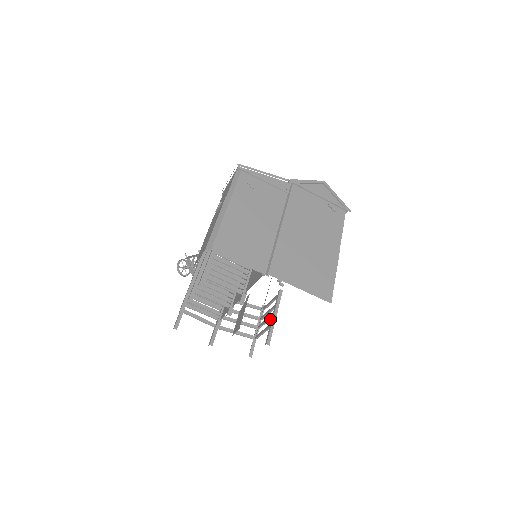
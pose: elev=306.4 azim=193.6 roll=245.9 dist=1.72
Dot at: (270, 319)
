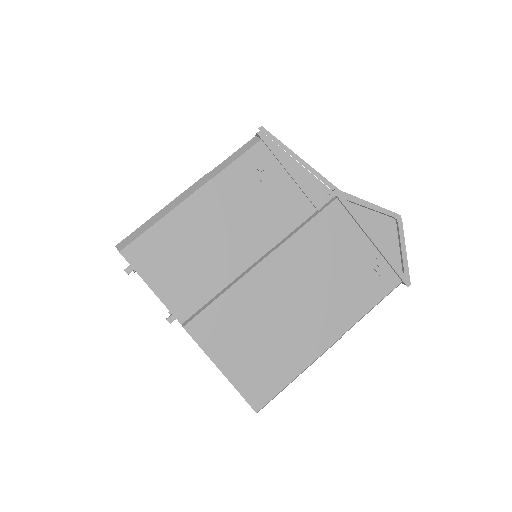
Dot at: occluded
